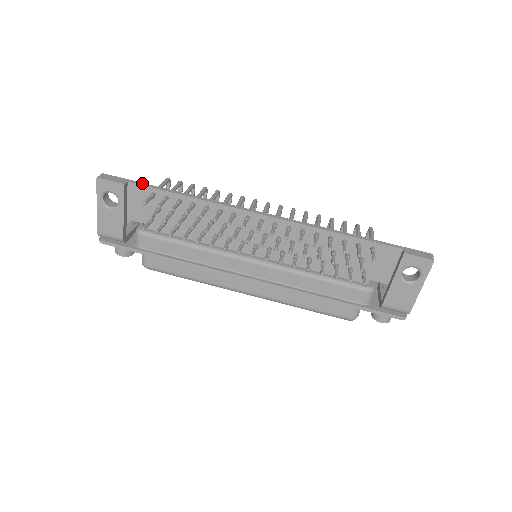
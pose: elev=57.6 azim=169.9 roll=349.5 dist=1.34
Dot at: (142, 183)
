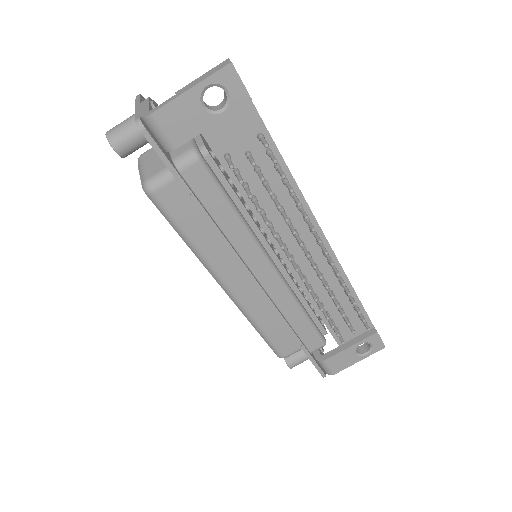
Dot at: occluded
